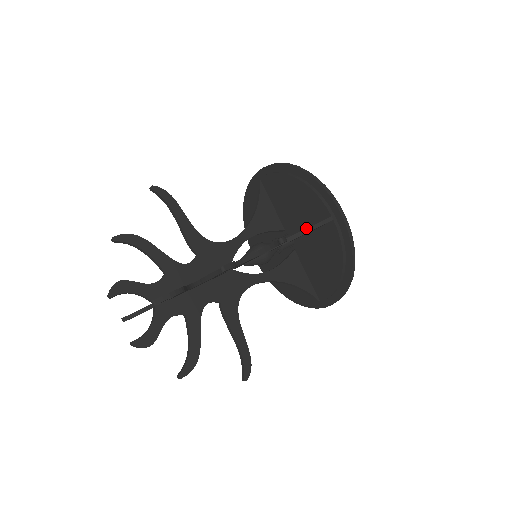
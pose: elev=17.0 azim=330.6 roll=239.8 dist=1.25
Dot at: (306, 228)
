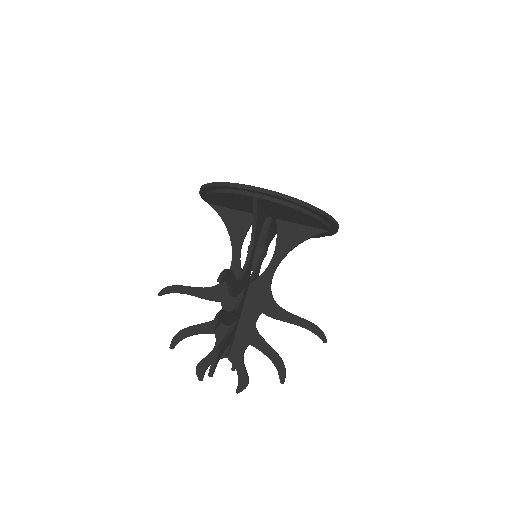
Dot at: occluded
